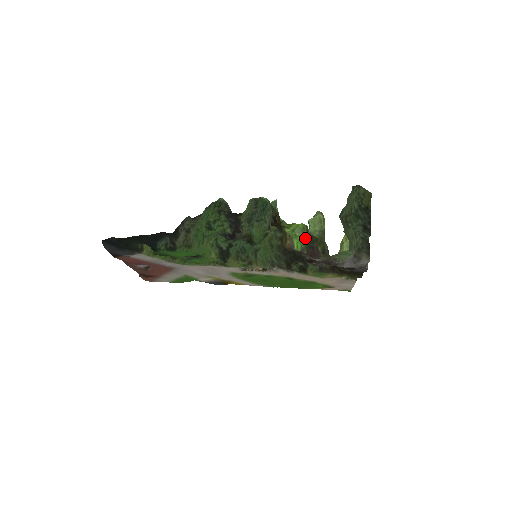
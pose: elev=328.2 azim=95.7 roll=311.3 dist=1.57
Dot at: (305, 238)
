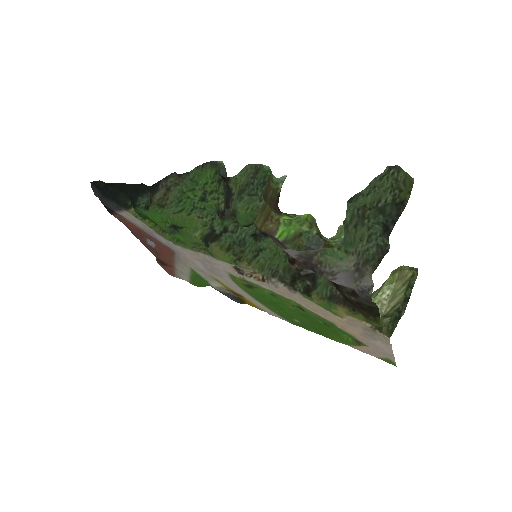
Dot at: (301, 231)
